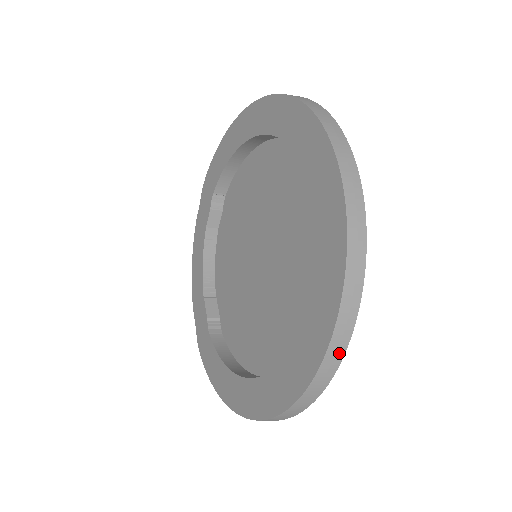
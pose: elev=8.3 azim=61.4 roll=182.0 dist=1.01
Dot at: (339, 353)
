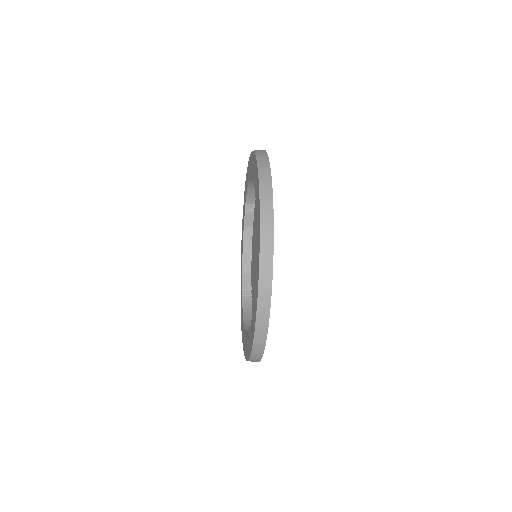
Dot at: (264, 331)
